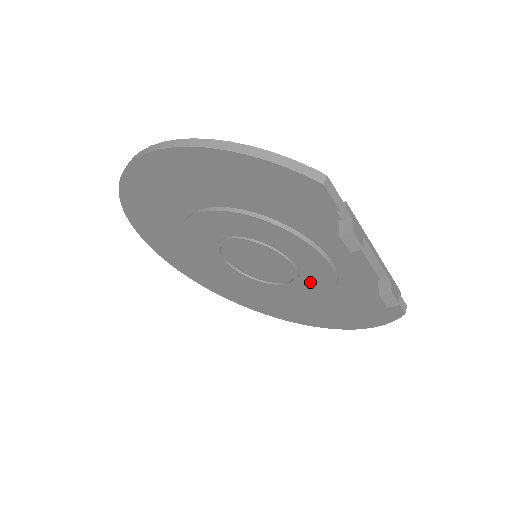
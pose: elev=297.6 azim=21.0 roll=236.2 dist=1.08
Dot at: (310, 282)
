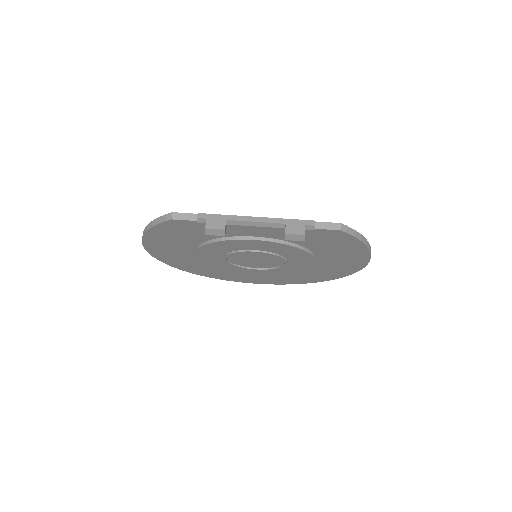
Dot at: (283, 252)
